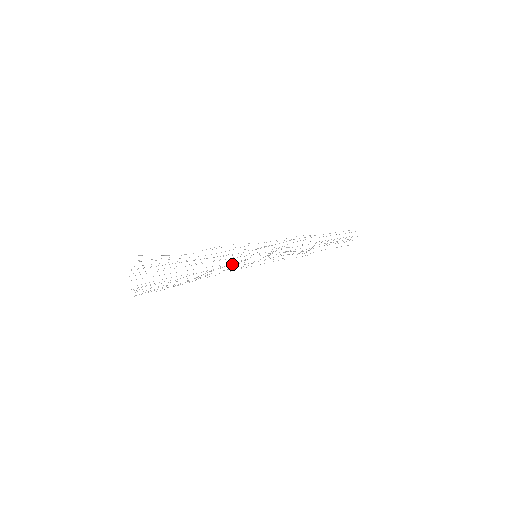
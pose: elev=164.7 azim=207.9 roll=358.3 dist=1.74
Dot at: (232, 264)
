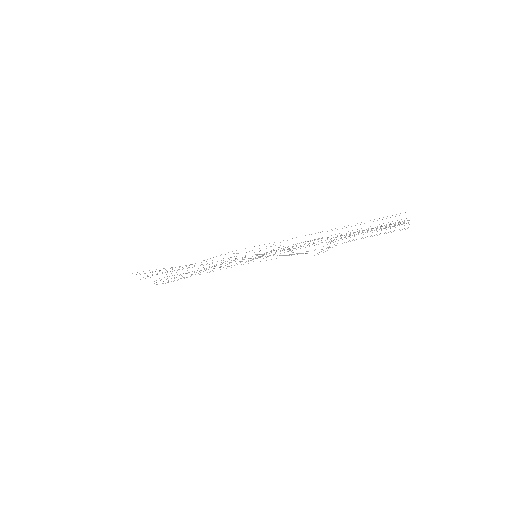
Dot at: occluded
